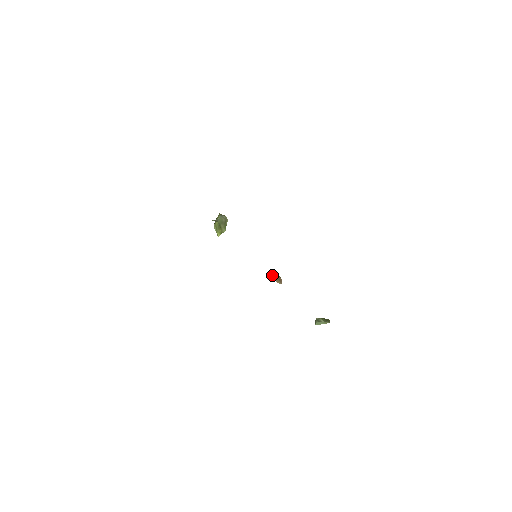
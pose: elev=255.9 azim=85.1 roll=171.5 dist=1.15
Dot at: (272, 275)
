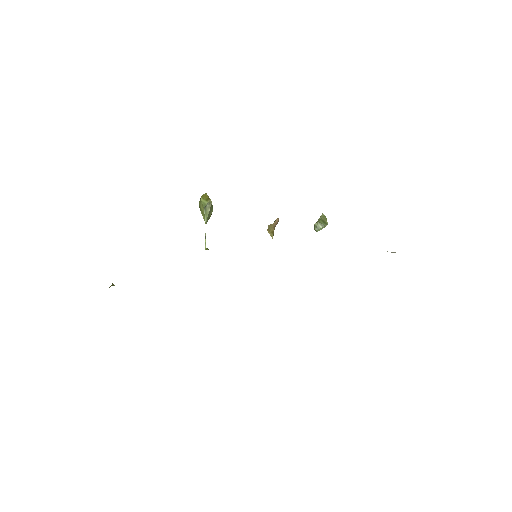
Dot at: (271, 236)
